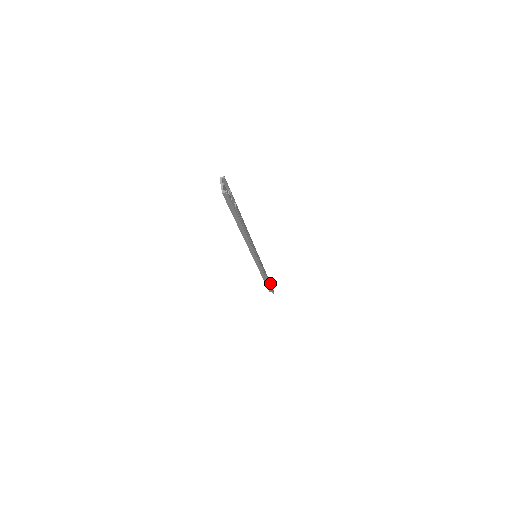
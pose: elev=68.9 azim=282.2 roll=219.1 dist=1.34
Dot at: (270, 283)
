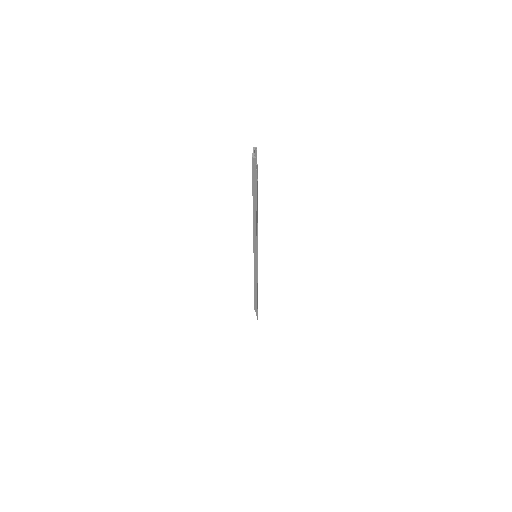
Dot at: occluded
